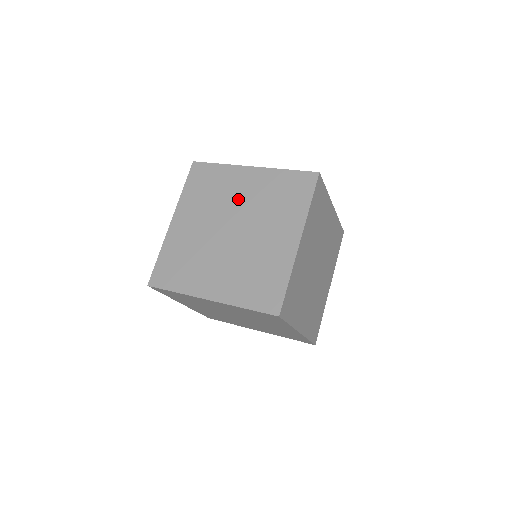
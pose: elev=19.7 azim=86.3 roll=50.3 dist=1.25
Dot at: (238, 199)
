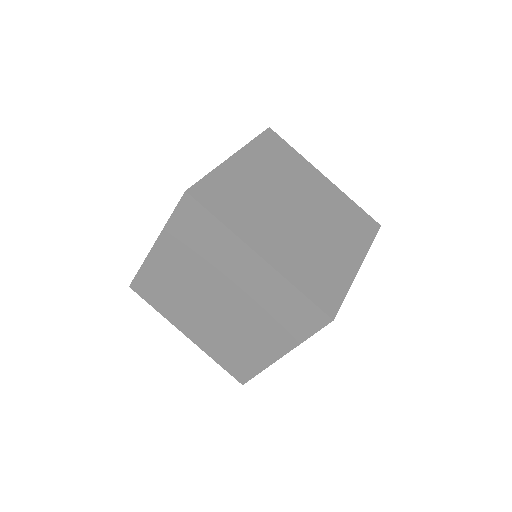
Dot at: (309, 191)
